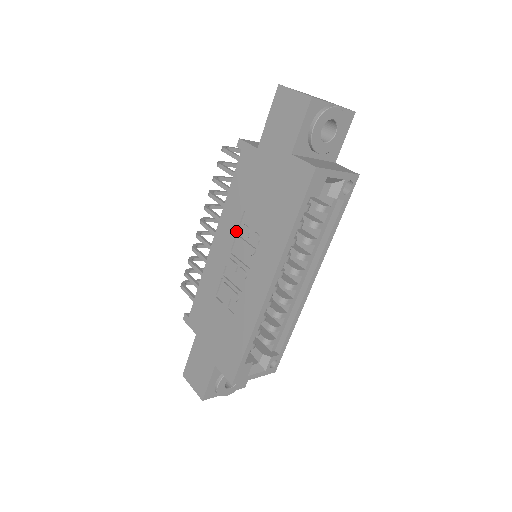
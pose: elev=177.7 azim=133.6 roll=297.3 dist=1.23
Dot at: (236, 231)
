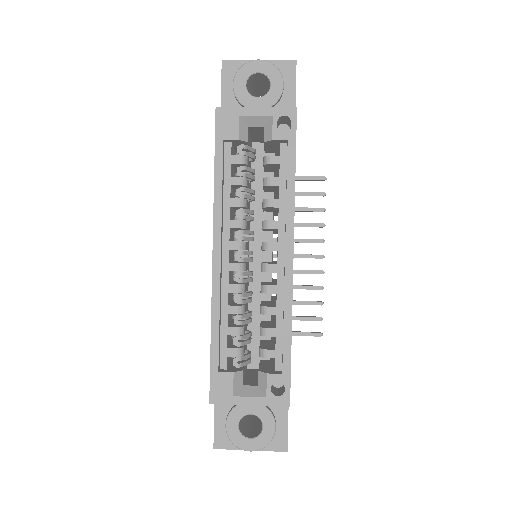
Dot at: occluded
